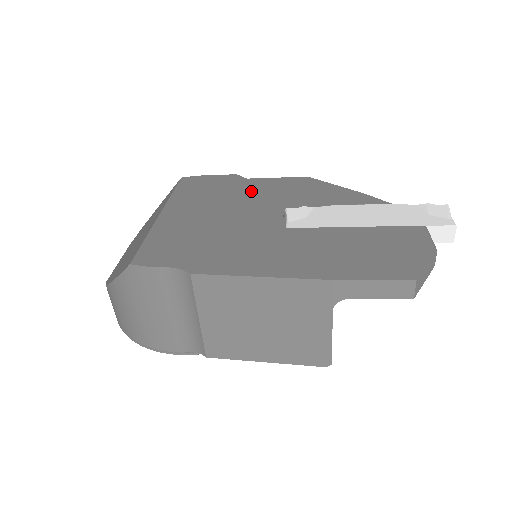
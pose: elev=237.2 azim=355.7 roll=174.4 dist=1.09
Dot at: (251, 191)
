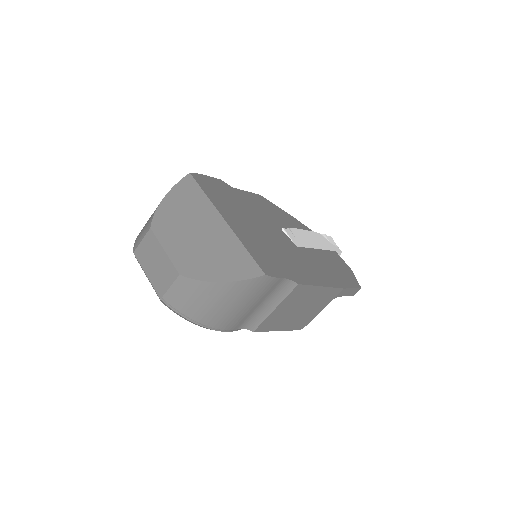
Dot at: (249, 204)
